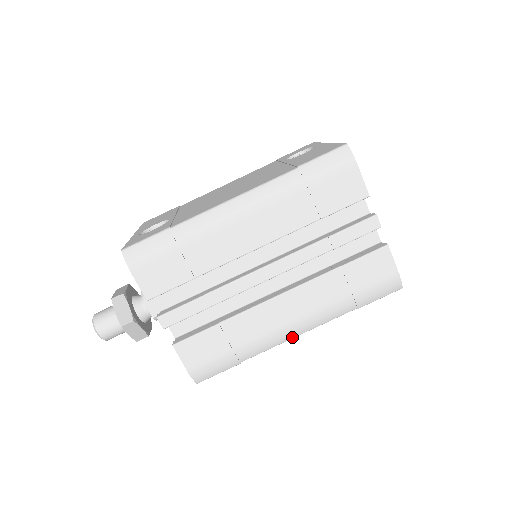
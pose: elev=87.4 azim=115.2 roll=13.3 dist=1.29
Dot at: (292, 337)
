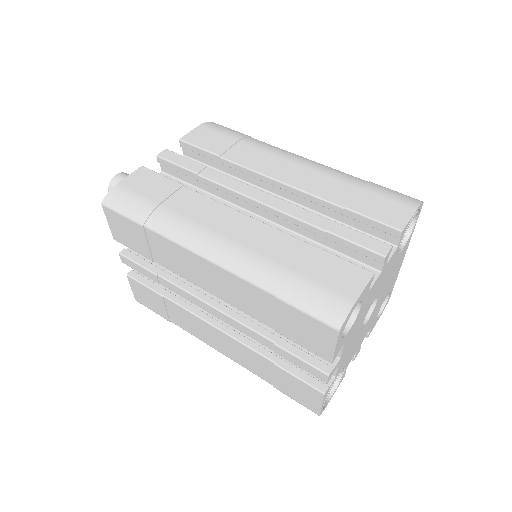
Dot at: (201, 251)
